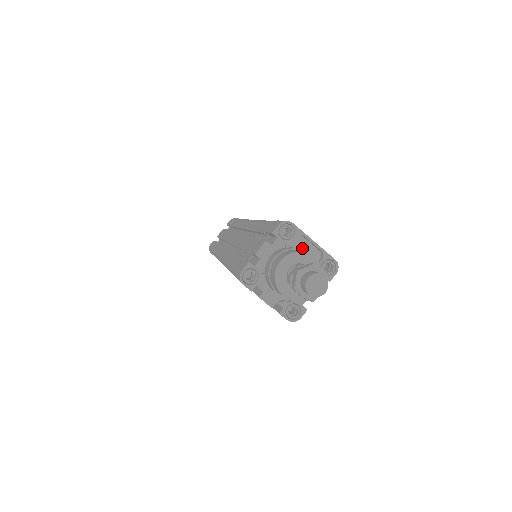
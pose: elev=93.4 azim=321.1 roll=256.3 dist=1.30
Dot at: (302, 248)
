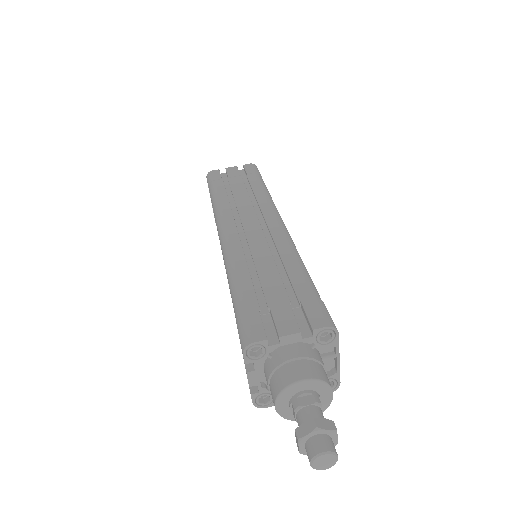
Dot at: (324, 356)
